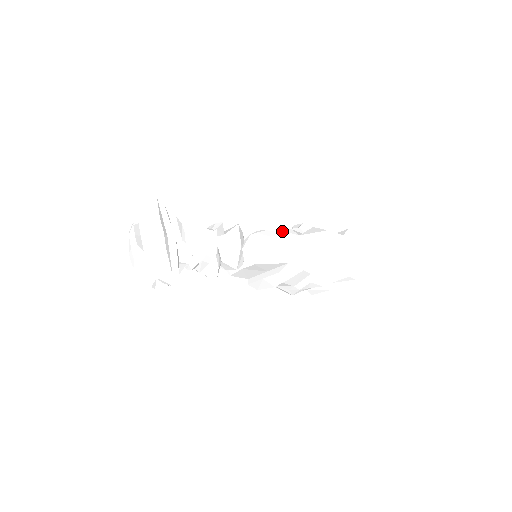
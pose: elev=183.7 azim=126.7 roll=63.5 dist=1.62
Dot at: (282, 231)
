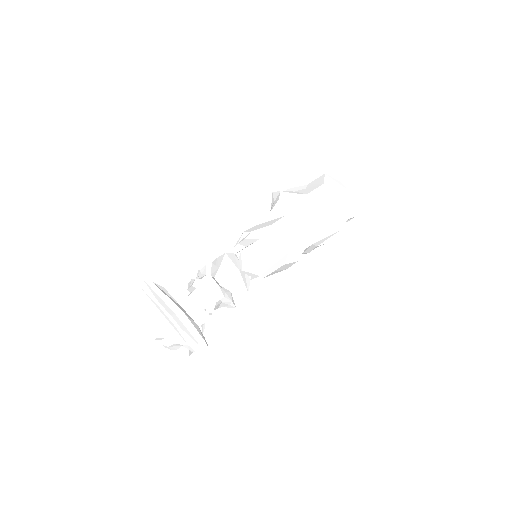
Dot at: (266, 217)
